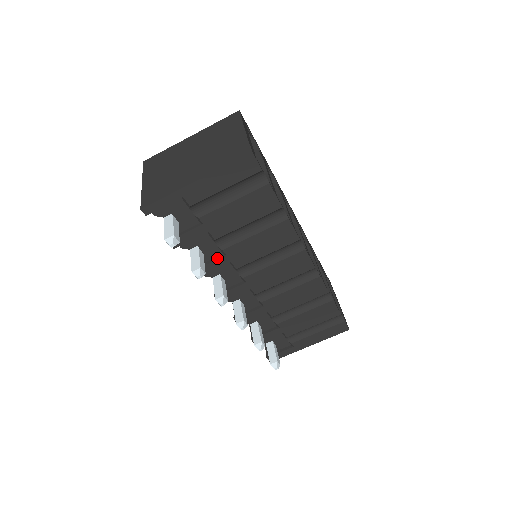
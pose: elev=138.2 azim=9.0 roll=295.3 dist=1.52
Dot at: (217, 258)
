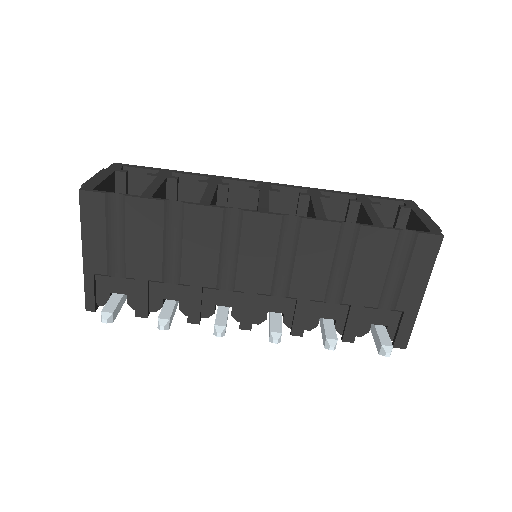
Dot at: (189, 294)
